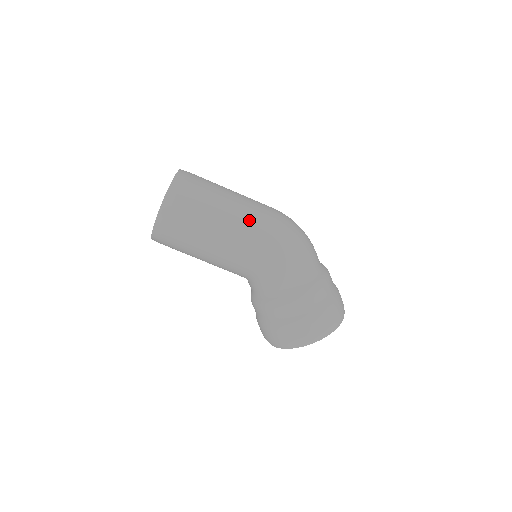
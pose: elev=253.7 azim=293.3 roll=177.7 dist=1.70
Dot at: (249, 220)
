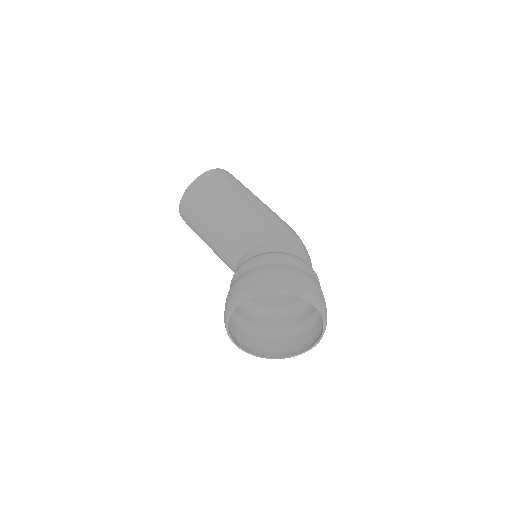
Dot at: occluded
